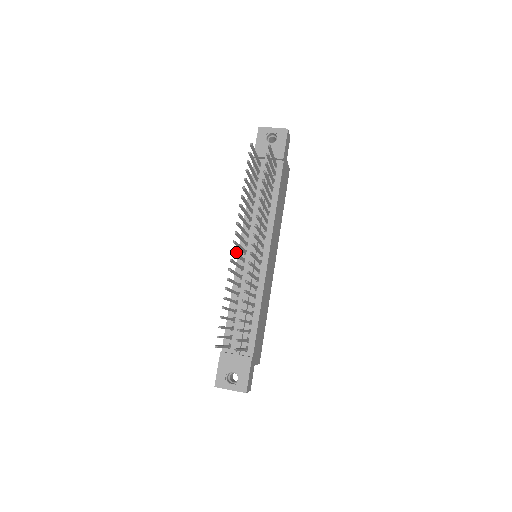
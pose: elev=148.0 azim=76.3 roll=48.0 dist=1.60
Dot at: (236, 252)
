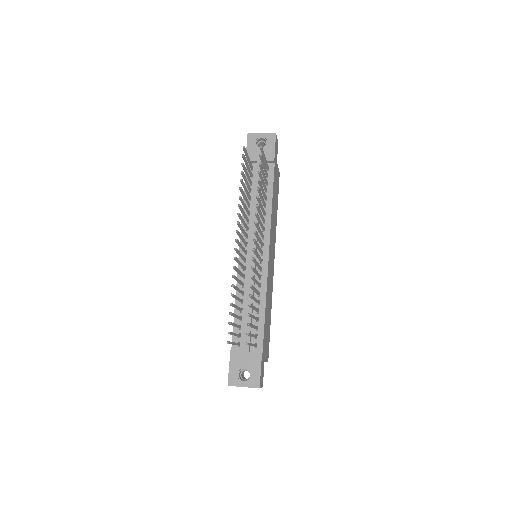
Dot at: (238, 251)
